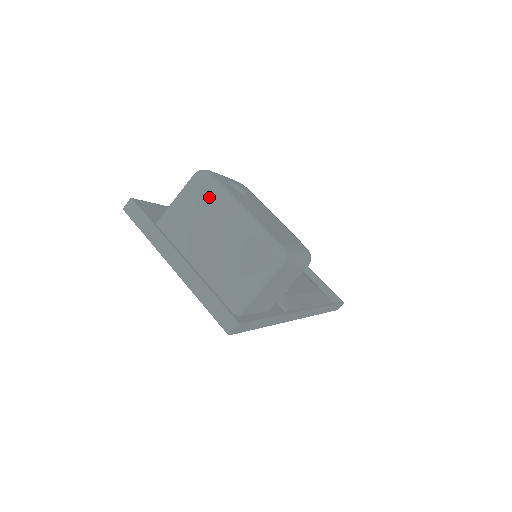
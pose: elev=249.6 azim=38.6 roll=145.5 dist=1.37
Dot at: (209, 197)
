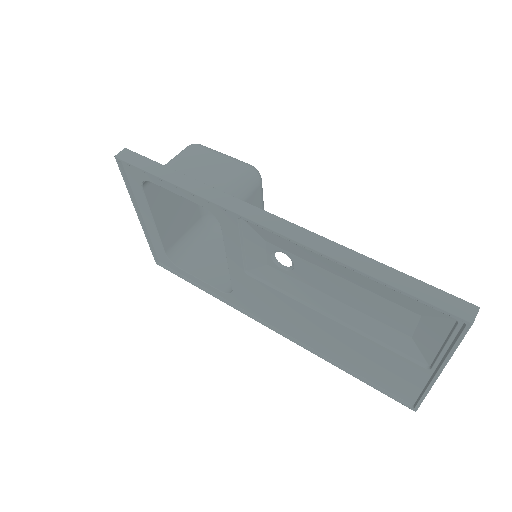
Dot at: (196, 207)
